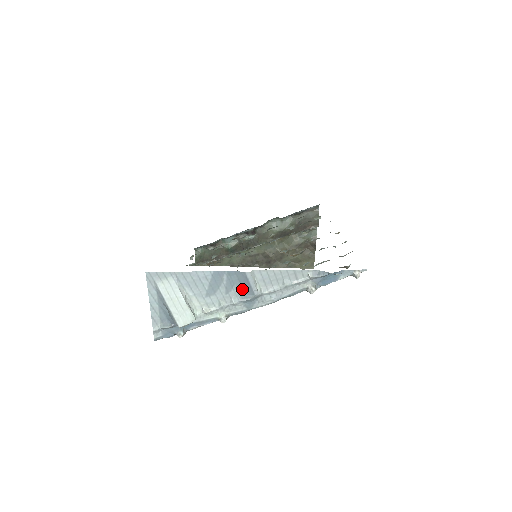
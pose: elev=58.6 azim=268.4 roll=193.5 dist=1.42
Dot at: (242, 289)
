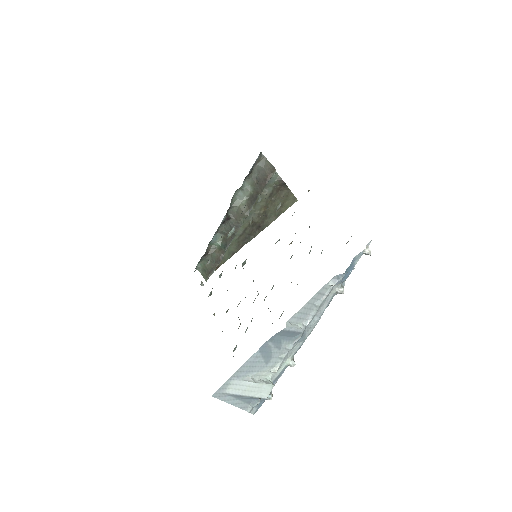
Dot at: (289, 337)
